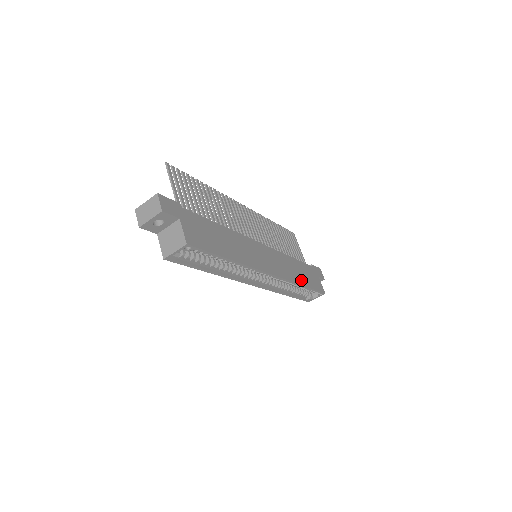
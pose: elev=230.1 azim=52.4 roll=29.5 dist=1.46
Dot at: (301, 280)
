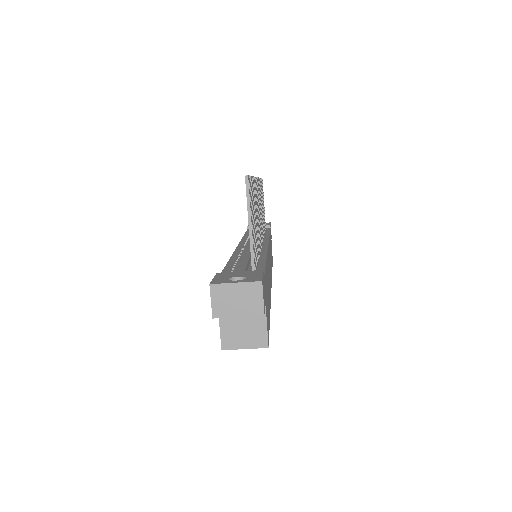
Dot at: occluded
